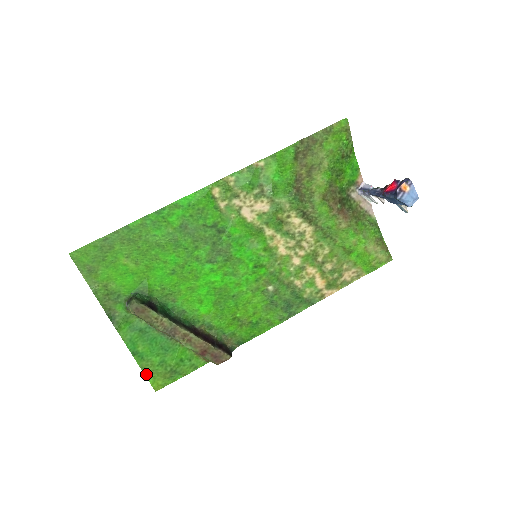
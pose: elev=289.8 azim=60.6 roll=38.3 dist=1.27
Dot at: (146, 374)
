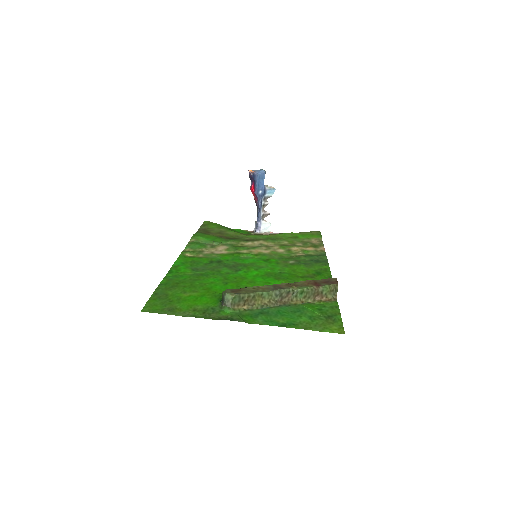
Dot at: occluded
